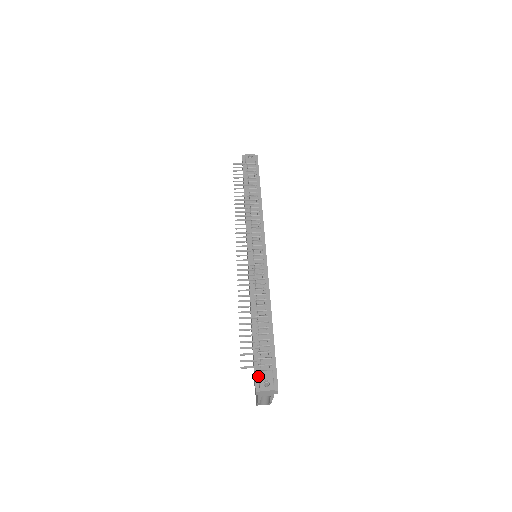
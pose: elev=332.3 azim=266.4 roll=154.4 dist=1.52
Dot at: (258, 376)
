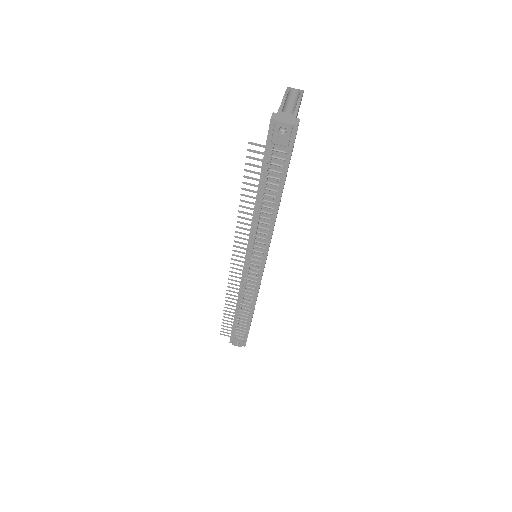
Dot at: (233, 338)
